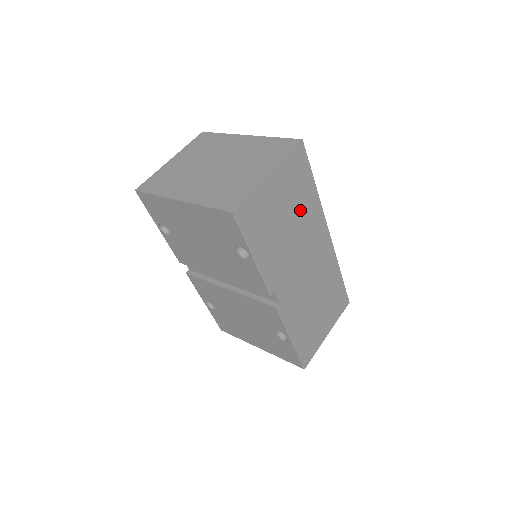
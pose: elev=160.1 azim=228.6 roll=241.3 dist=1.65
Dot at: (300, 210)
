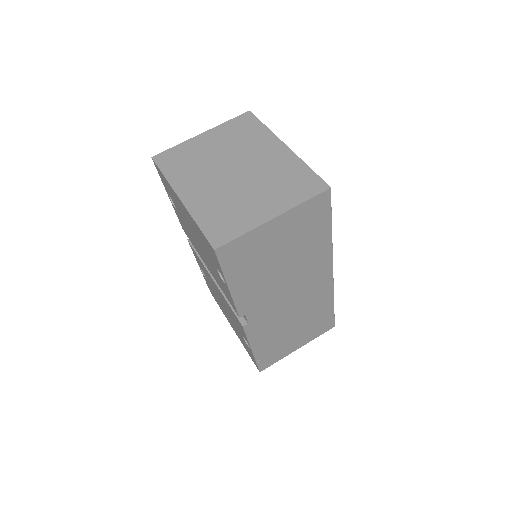
Dot at: (302, 250)
